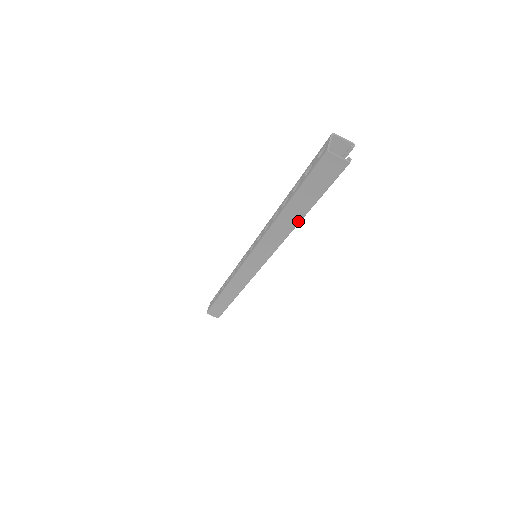
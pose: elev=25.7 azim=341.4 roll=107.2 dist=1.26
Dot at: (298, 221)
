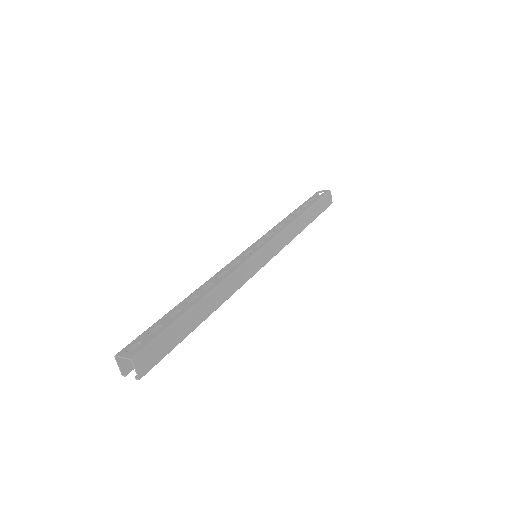
Dot at: occluded
